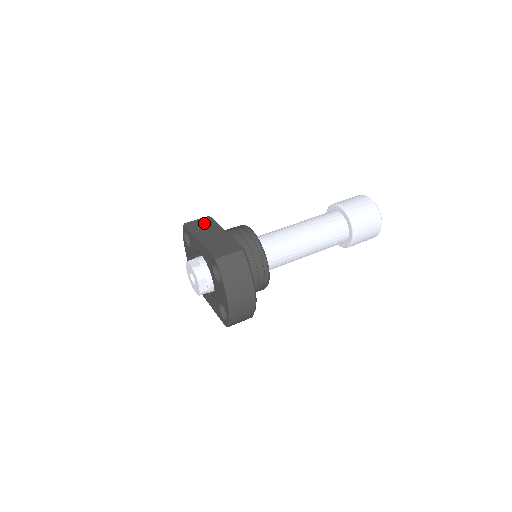
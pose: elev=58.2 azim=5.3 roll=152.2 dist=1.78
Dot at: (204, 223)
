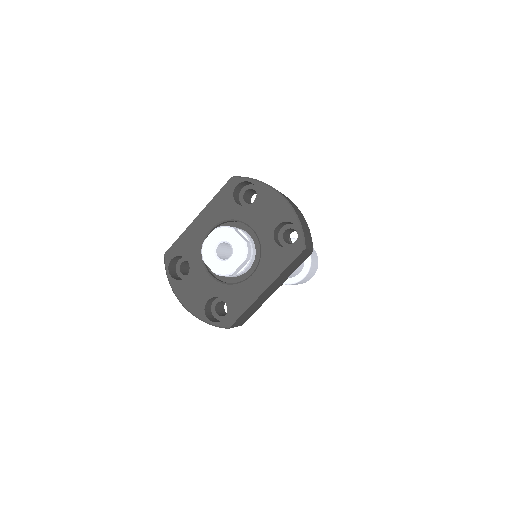
Dot at: occluded
